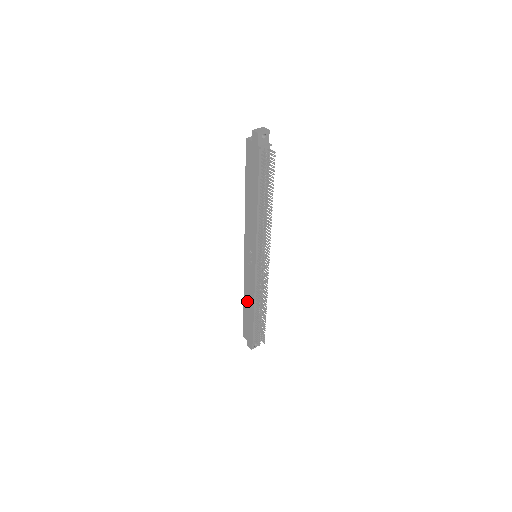
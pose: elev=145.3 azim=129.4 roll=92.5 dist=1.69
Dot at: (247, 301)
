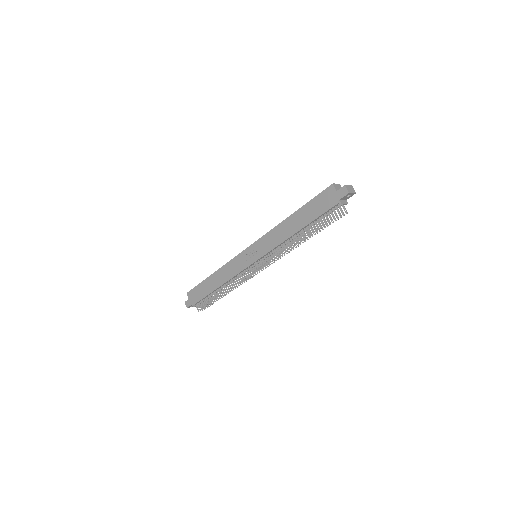
Dot at: (217, 277)
